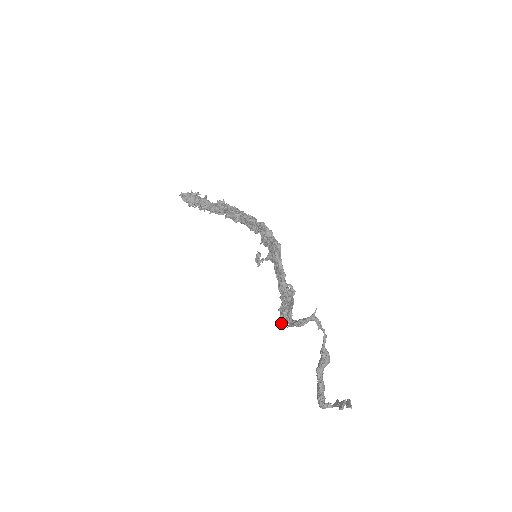
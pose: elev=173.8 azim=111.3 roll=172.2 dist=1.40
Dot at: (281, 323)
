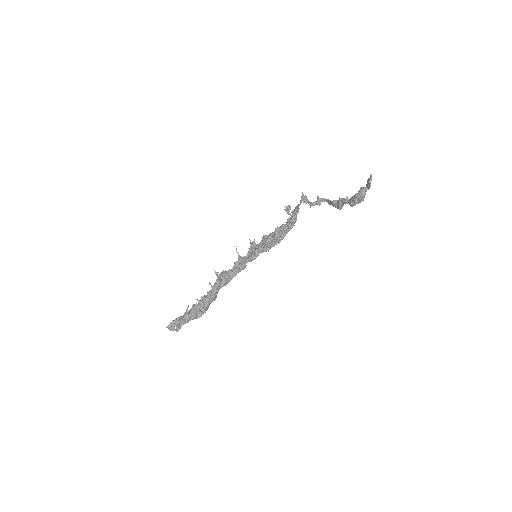
Dot at: (296, 211)
